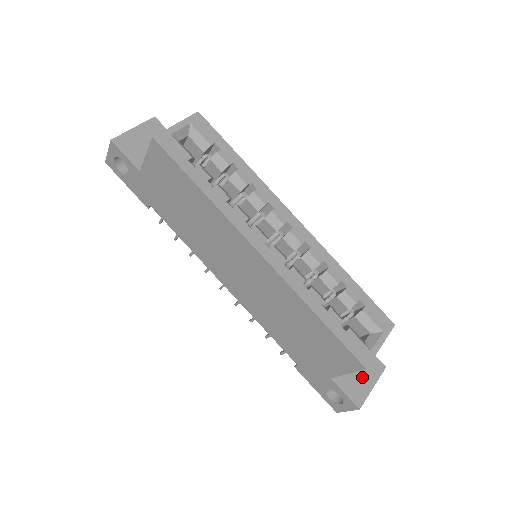
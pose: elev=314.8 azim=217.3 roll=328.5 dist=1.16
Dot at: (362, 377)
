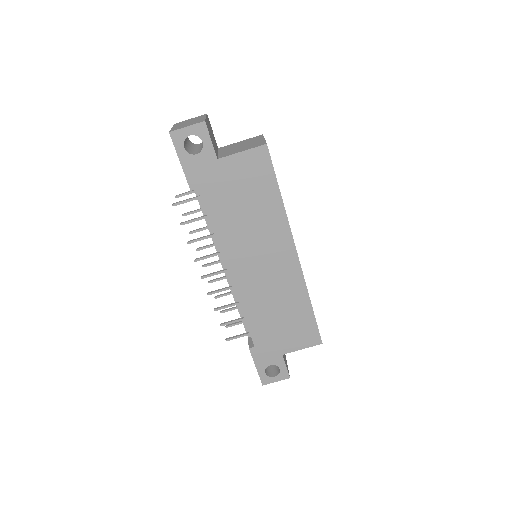
Dot at: occluded
